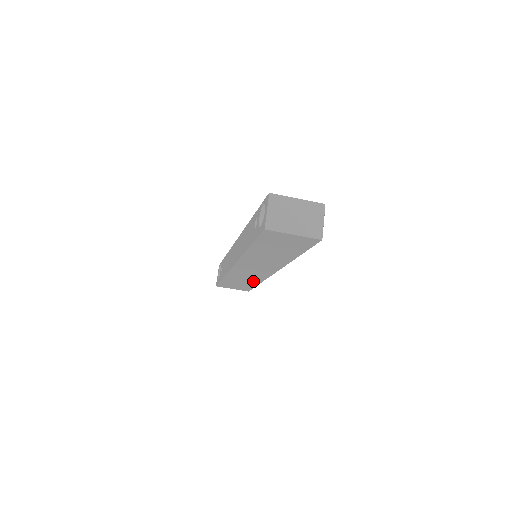
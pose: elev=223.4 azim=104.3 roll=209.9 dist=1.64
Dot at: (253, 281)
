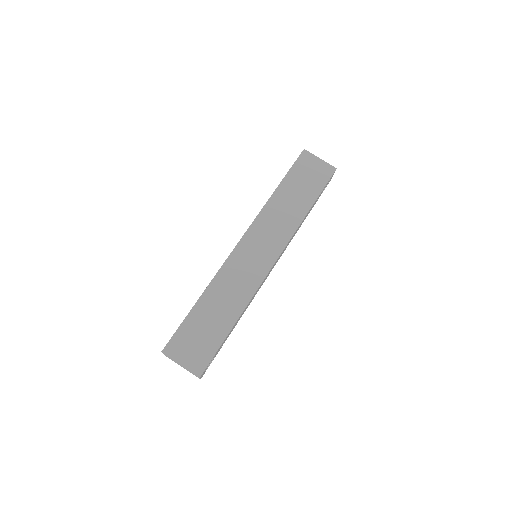
Dot at: (234, 307)
